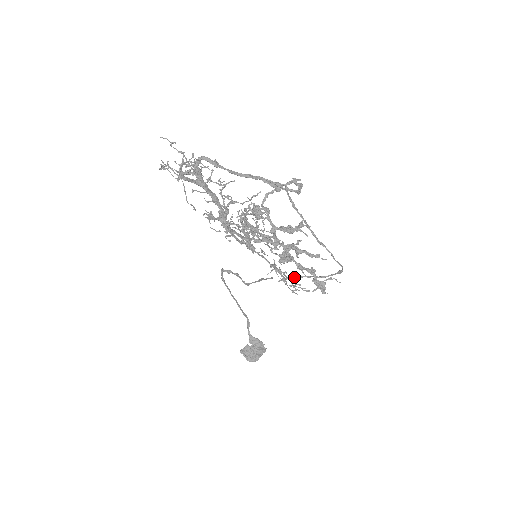
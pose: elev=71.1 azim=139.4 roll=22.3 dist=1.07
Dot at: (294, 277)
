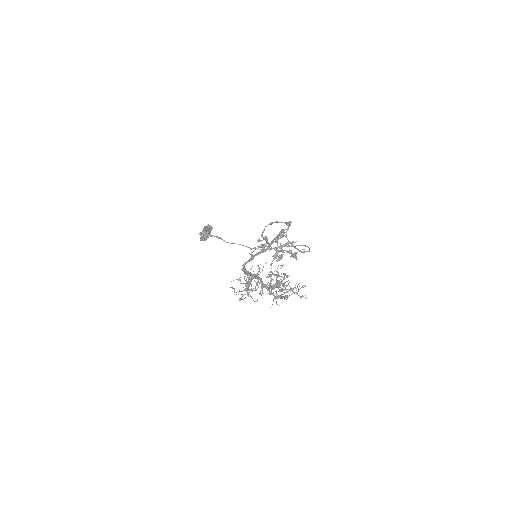
Dot at: occluded
